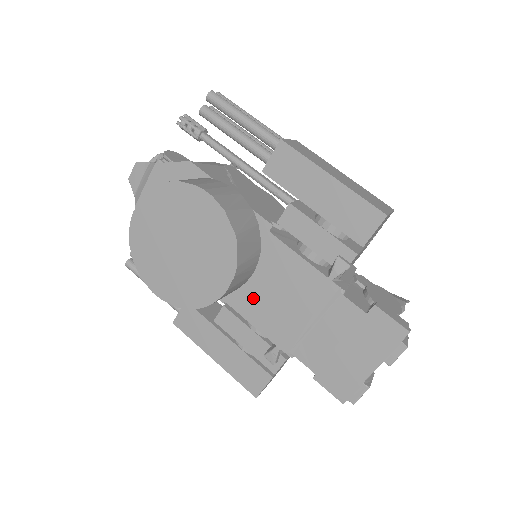
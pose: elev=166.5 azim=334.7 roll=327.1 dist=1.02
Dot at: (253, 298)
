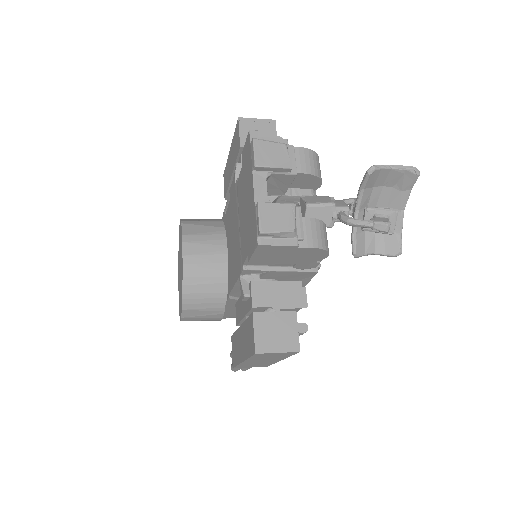
Dot at: (230, 266)
